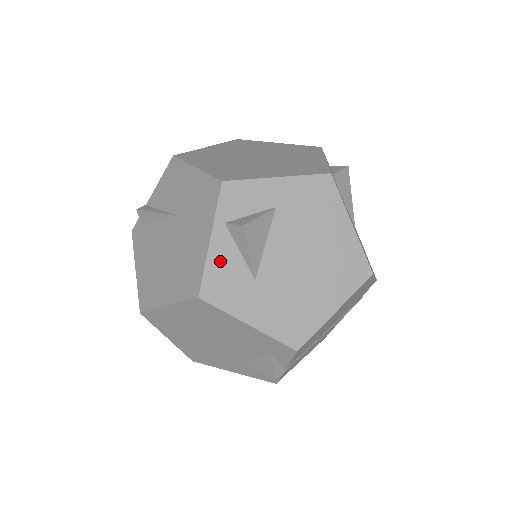
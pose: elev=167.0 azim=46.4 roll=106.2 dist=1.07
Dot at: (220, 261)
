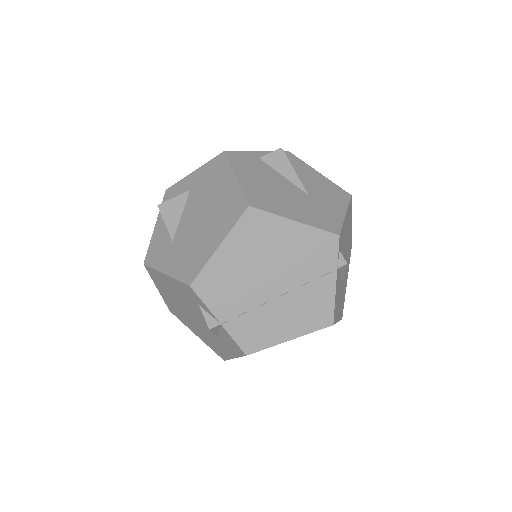
Dot at: (157, 237)
